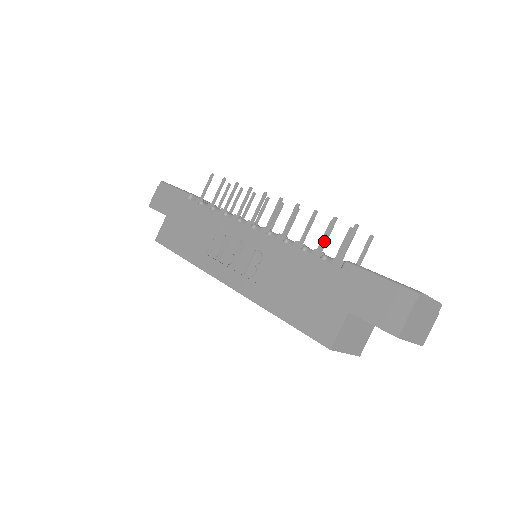
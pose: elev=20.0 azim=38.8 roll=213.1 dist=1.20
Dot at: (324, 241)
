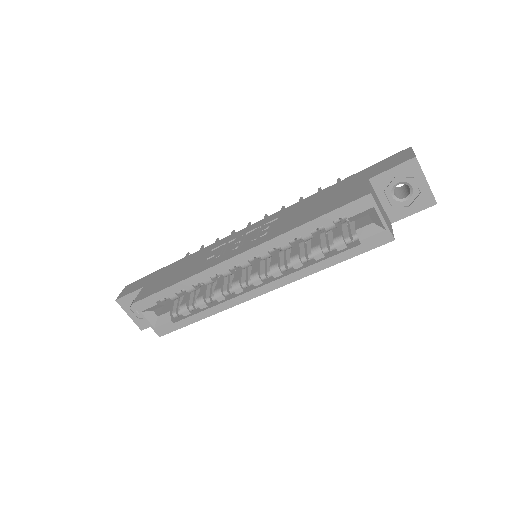
Dot at: occluded
